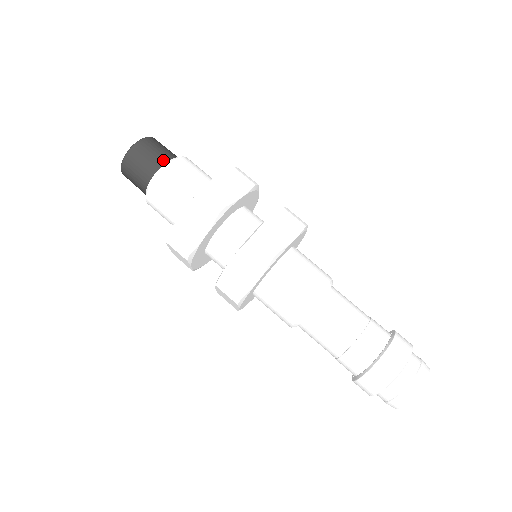
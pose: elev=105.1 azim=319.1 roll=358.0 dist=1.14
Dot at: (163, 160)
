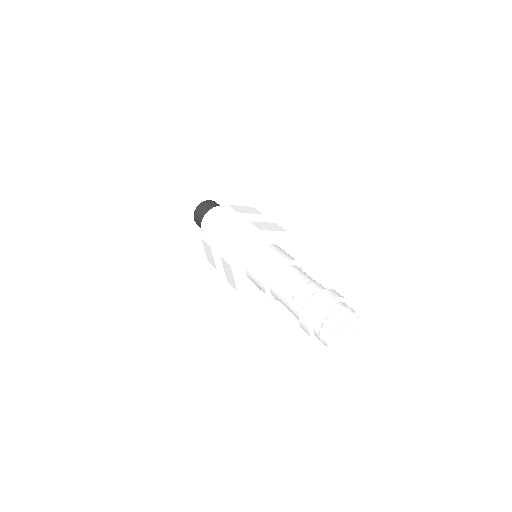
Dot at: occluded
